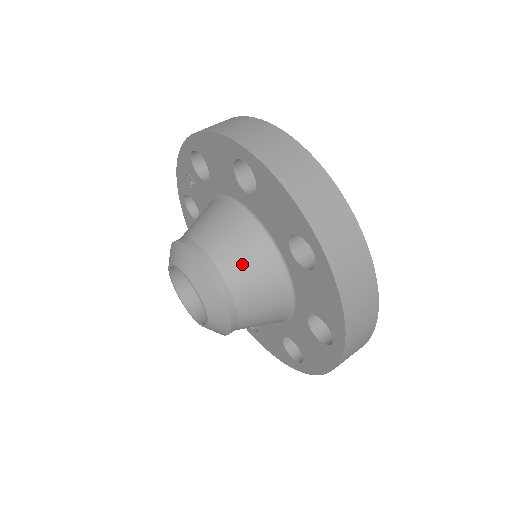
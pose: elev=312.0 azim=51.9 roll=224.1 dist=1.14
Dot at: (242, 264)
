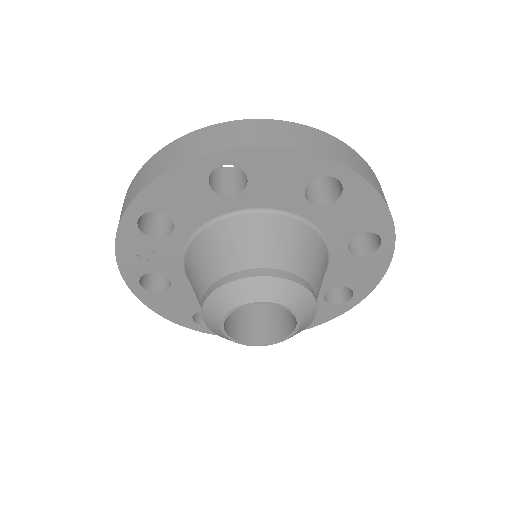
Dot at: (286, 249)
